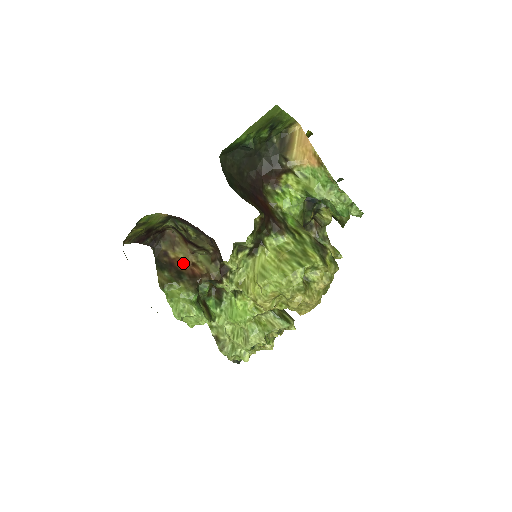
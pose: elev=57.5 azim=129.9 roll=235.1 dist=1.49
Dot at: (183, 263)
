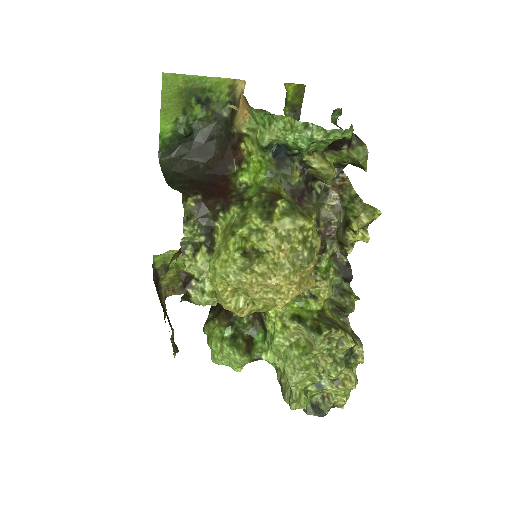
Dot at: occluded
